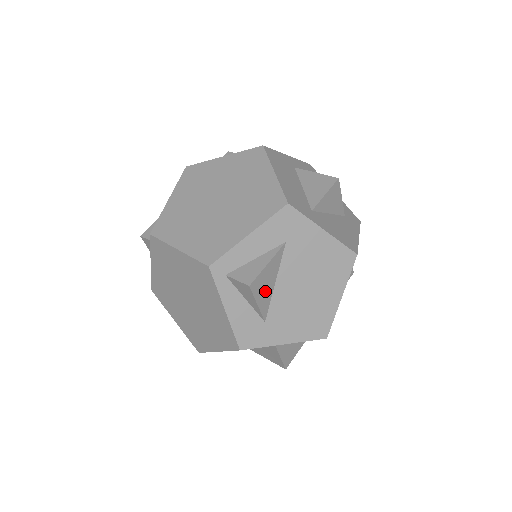
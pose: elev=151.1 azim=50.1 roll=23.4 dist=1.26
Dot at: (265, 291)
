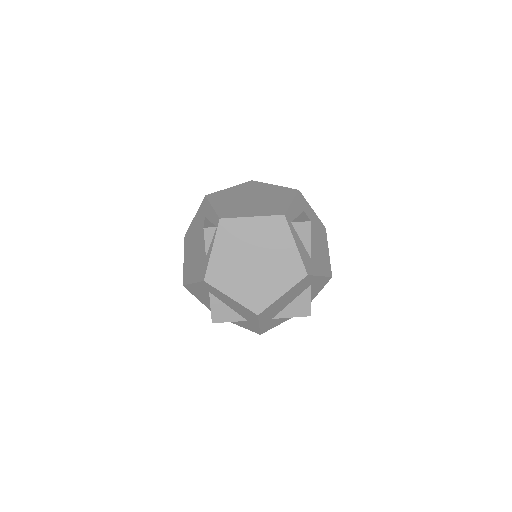
Dot at: occluded
